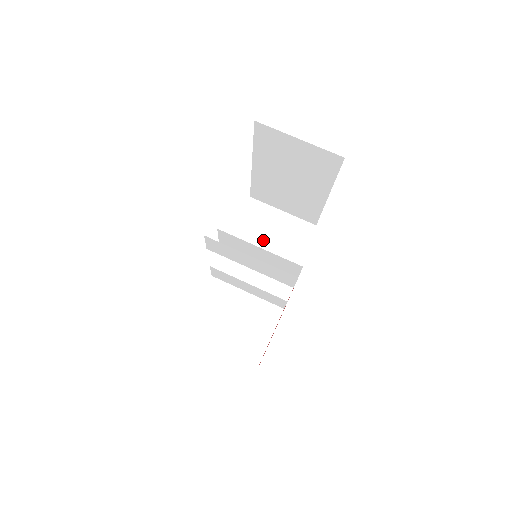
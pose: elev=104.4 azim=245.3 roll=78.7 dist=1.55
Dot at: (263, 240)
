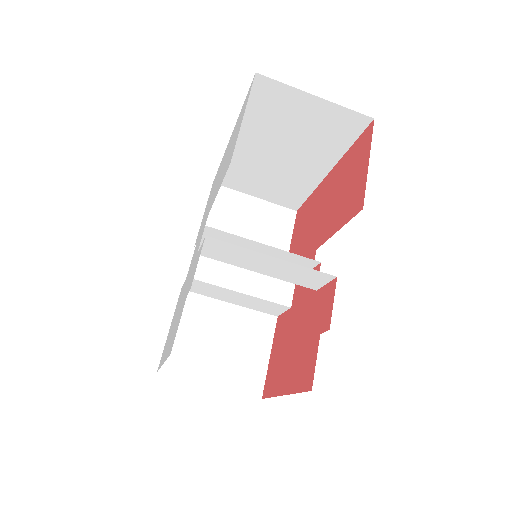
Dot at: (240, 235)
